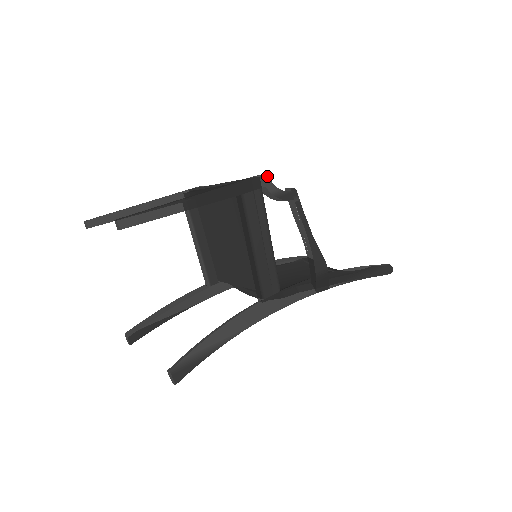
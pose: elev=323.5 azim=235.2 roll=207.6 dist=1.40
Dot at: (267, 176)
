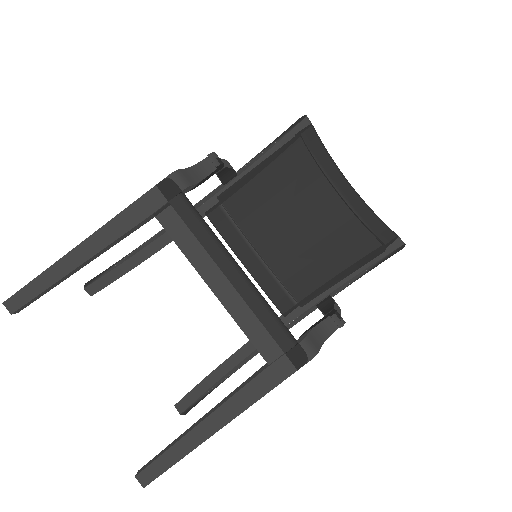
Dot at: occluded
